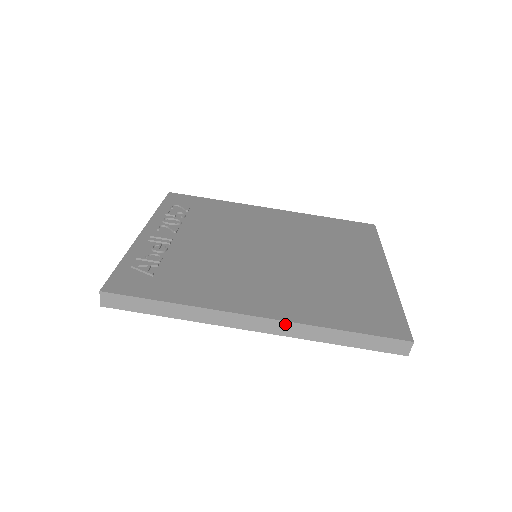
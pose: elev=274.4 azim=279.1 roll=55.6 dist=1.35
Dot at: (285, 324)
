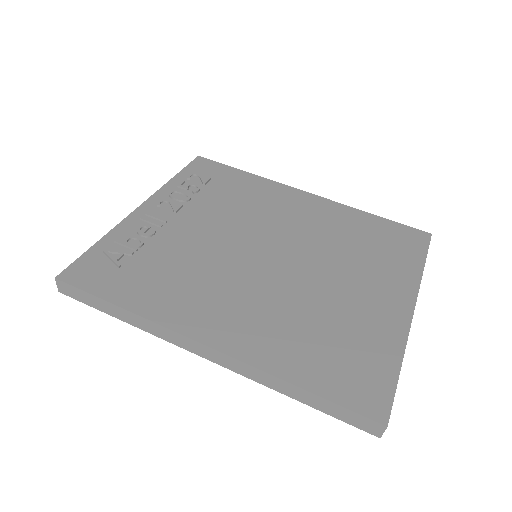
Dot at: (236, 361)
